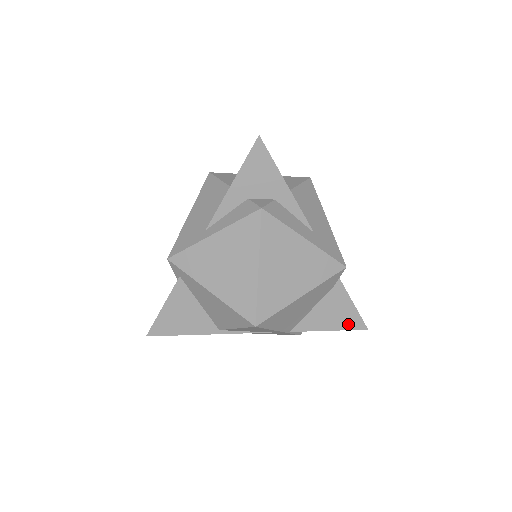
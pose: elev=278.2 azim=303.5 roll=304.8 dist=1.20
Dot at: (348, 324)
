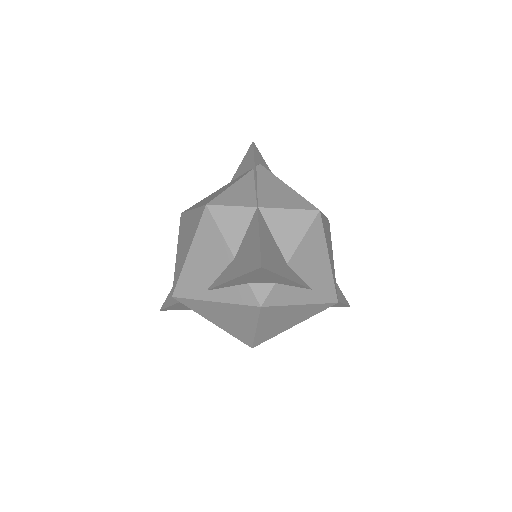
Dot at: (334, 306)
